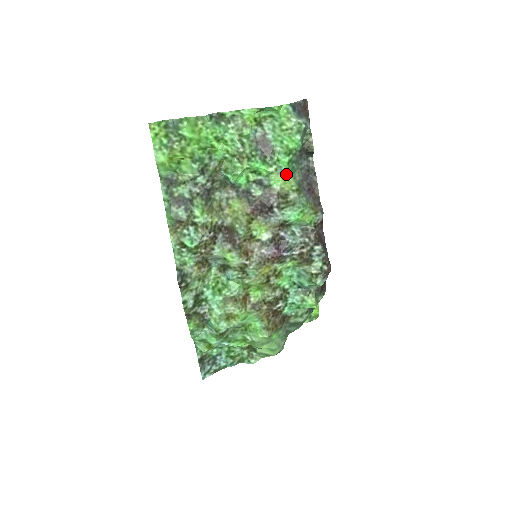
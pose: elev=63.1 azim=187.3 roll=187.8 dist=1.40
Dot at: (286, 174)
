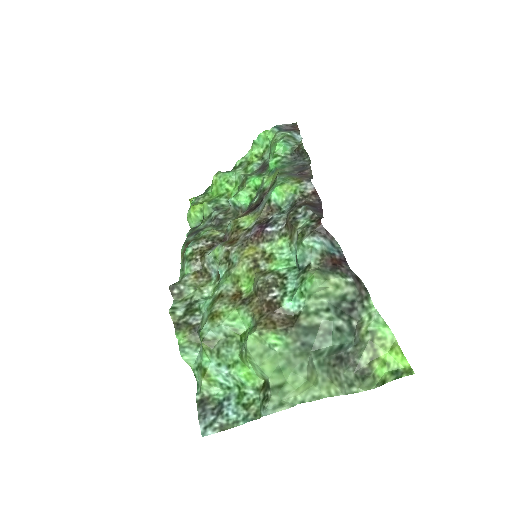
Dot at: (275, 172)
